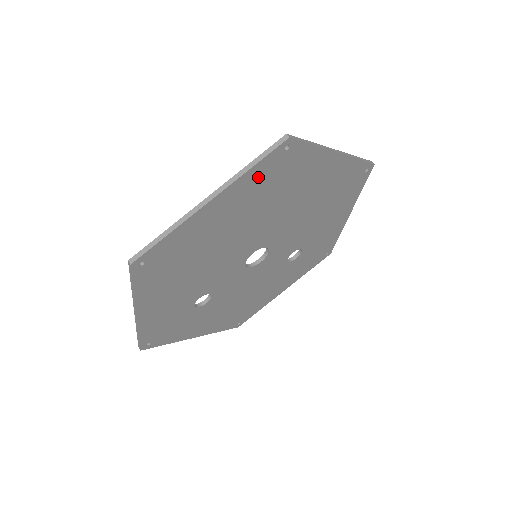
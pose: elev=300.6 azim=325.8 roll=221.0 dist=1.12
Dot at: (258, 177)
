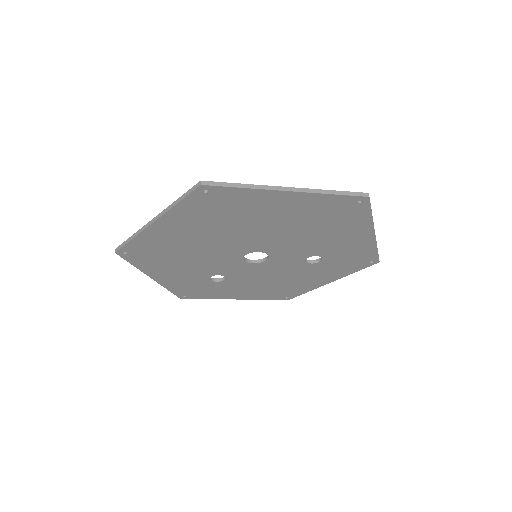
Dot at: (192, 209)
